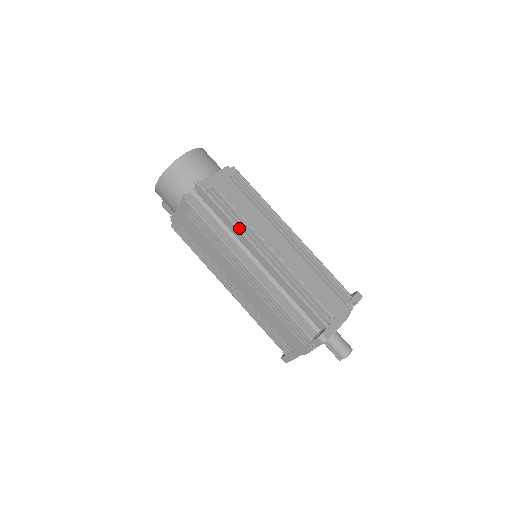
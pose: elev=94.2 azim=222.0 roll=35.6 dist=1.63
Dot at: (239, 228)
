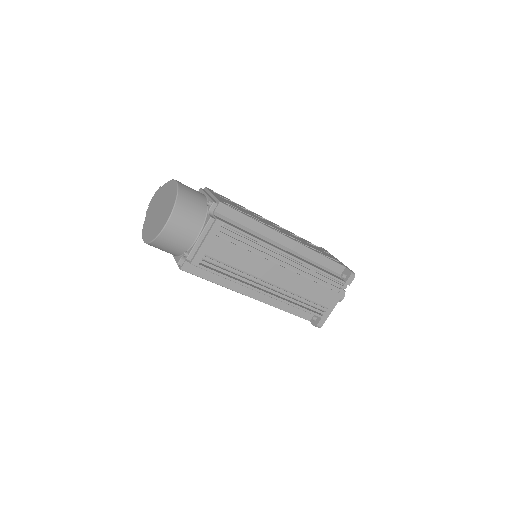
Dot at: (237, 282)
